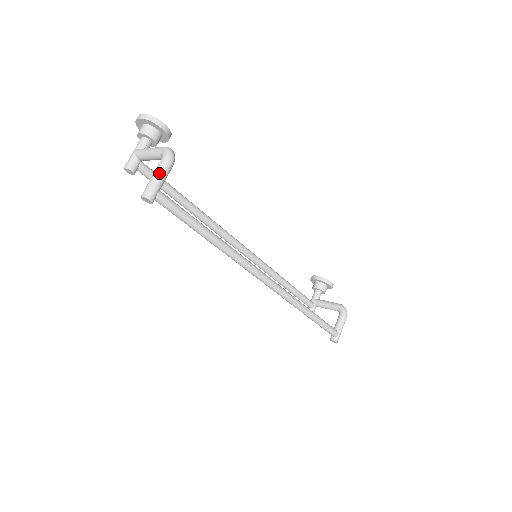
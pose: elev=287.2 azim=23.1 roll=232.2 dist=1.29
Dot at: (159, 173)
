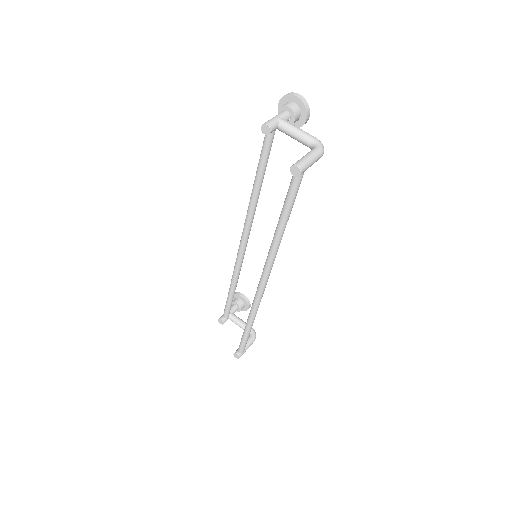
Dot at: (314, 158)
